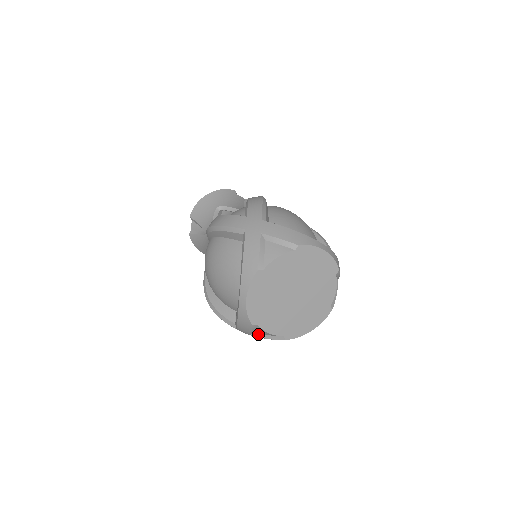
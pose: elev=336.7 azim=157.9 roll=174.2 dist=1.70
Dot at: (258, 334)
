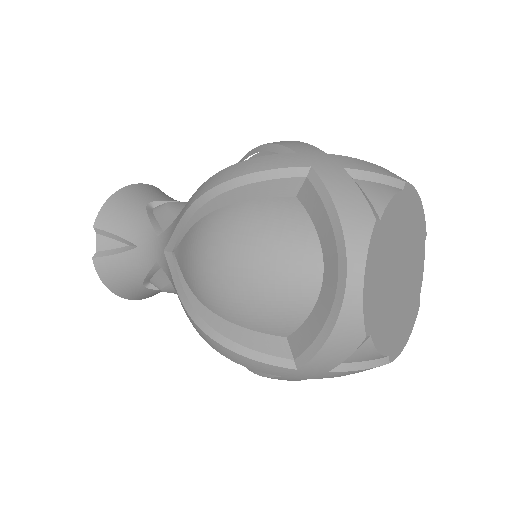
Dot at: (344, 365)
